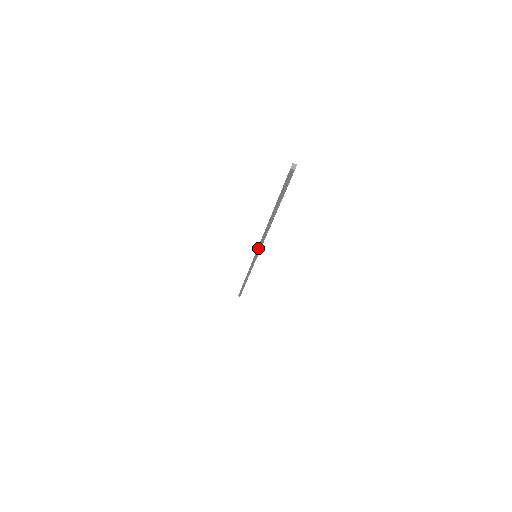
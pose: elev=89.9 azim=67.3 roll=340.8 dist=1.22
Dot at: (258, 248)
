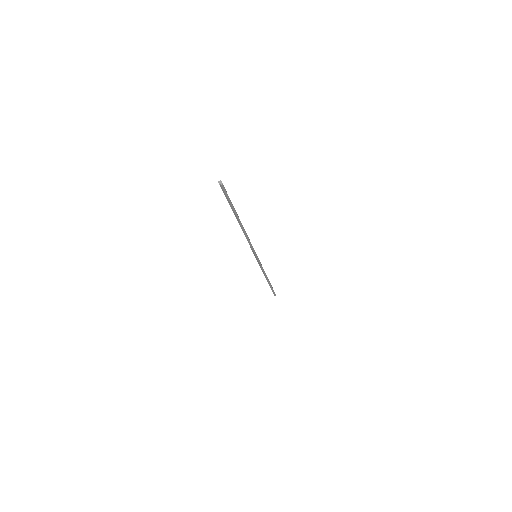
Dot at: (252, 249)
